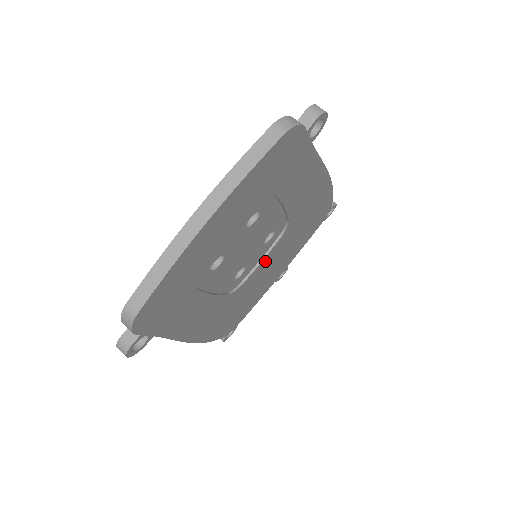
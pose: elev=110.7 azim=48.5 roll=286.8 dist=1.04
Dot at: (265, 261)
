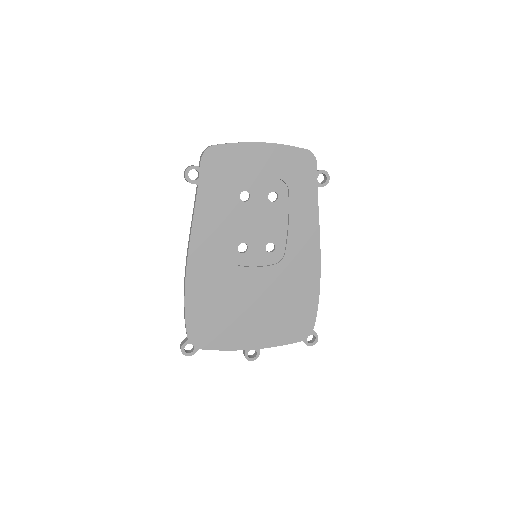
Dot at: (257, 275)
